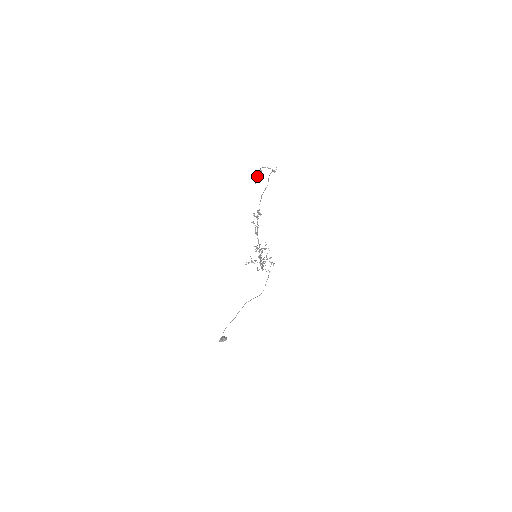
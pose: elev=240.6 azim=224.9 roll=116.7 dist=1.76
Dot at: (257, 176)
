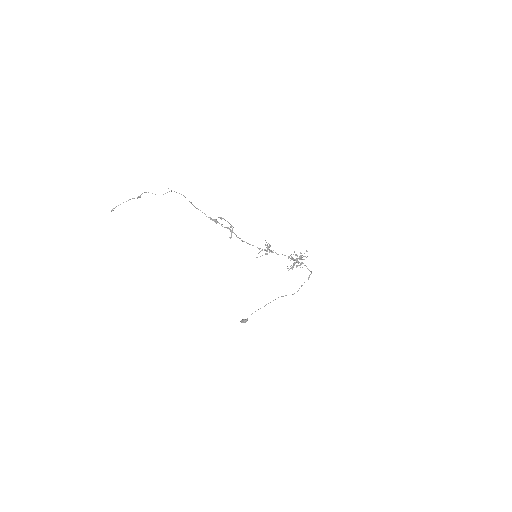
Dot at: (118, 205)
